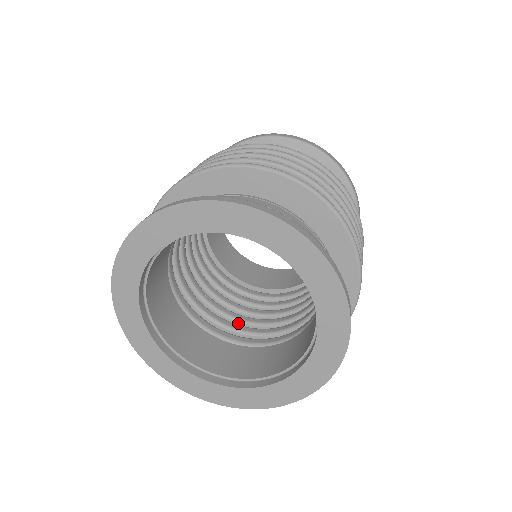
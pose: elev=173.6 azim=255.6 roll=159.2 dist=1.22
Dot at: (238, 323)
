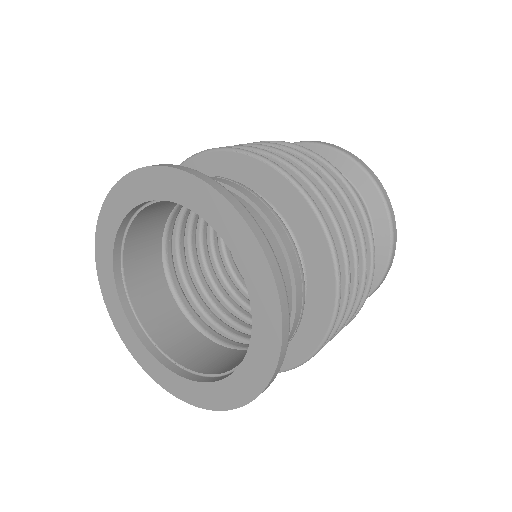
Dot at: occluded
